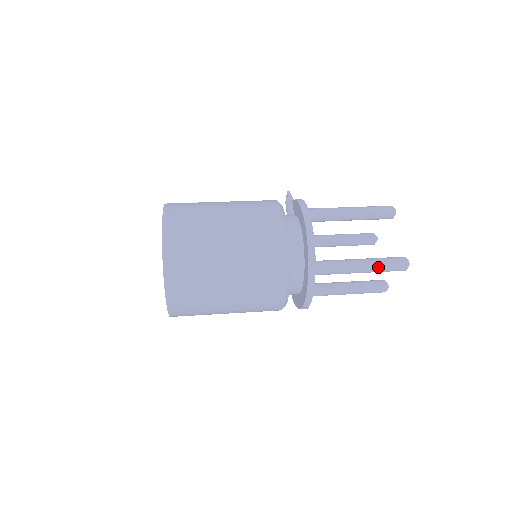
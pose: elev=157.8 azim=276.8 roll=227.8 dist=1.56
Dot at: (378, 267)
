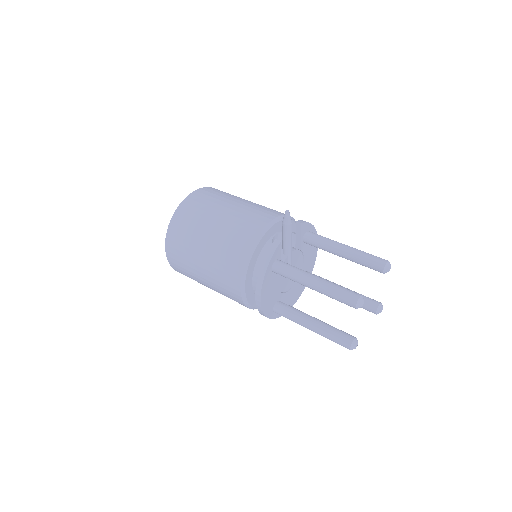
Dot at: (325, 337)
